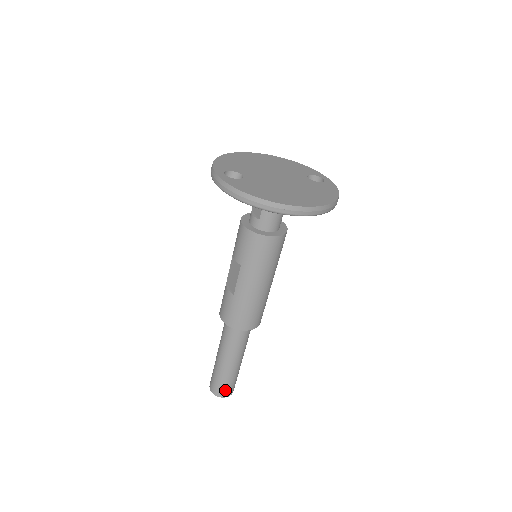
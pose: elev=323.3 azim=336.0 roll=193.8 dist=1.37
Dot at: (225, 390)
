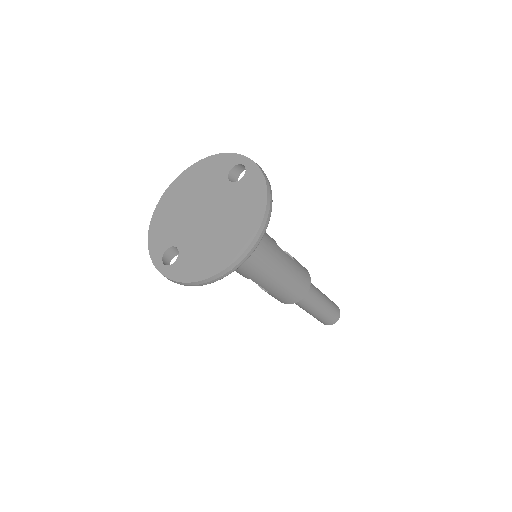
Dot at: (332, 320)
